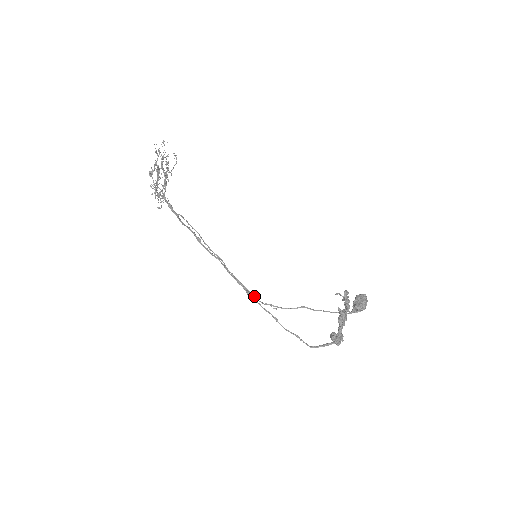
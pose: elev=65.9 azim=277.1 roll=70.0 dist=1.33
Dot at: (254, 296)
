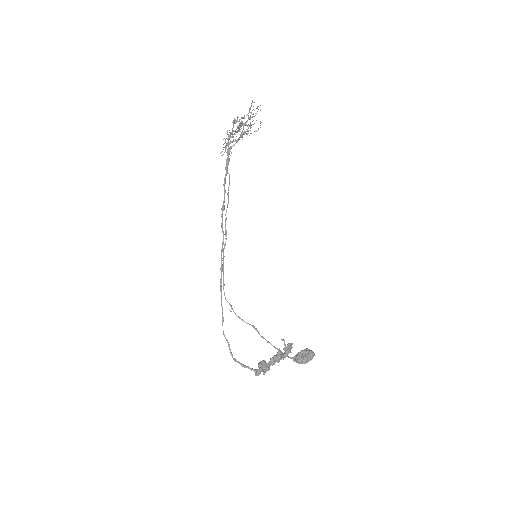
Dot at: occluded
